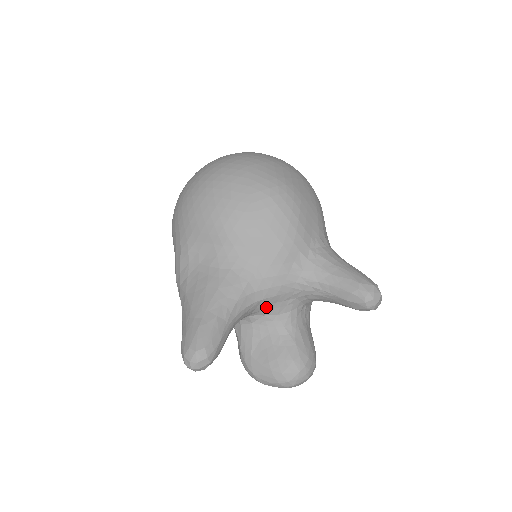
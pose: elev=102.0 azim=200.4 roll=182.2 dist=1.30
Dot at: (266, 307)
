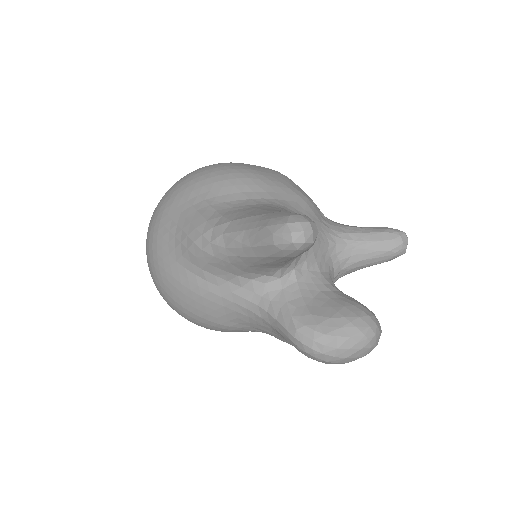
Dot at: (310, 256)
